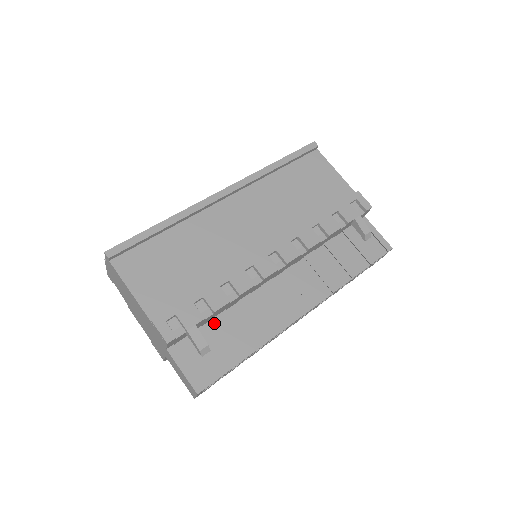
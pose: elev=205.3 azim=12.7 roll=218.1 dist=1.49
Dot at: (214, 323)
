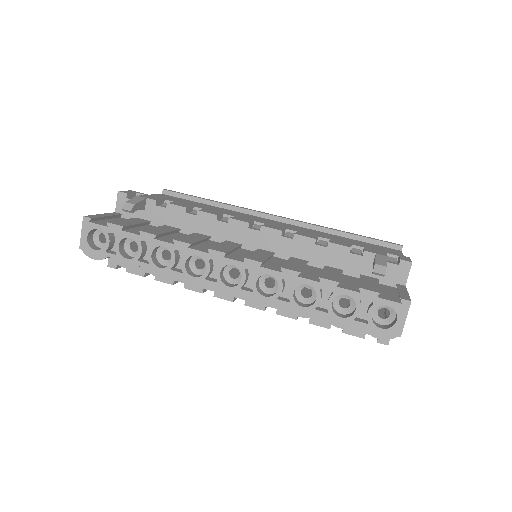
Dot at: occluded
